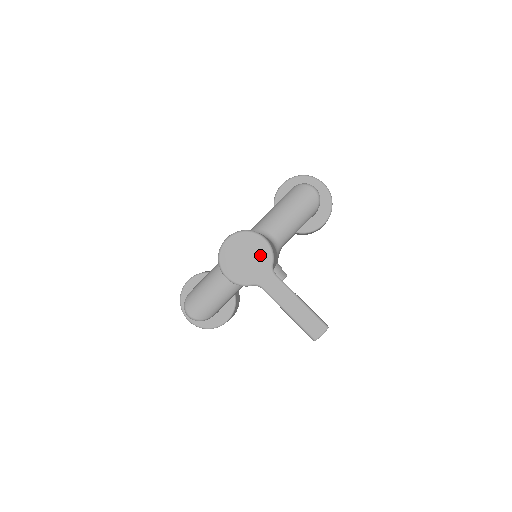
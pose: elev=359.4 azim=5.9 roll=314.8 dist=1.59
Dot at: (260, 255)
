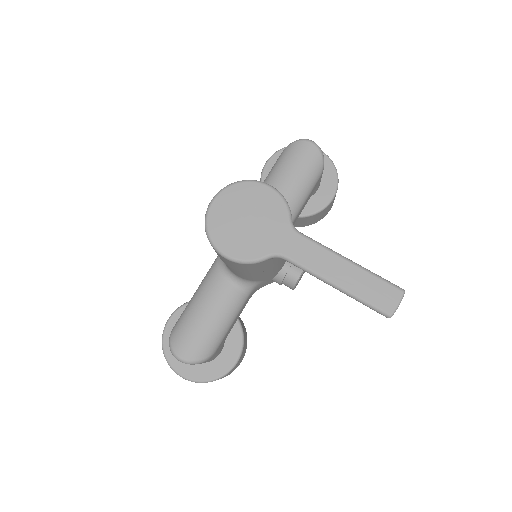
Dot at: (268, 210)
